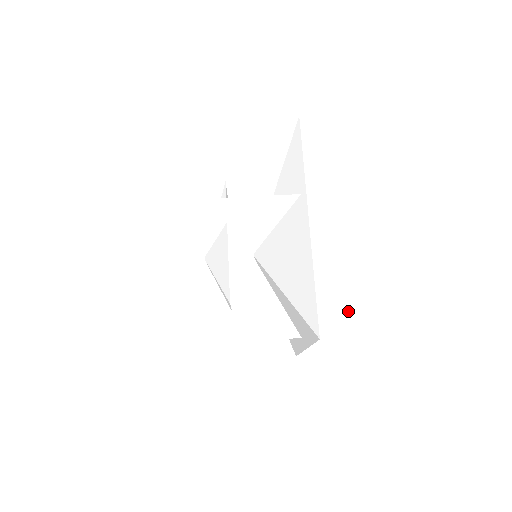
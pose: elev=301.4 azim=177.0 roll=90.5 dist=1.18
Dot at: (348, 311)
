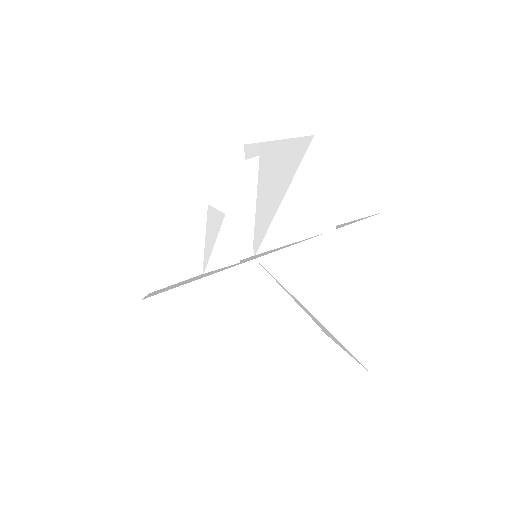
Dot at: (356, 289)
